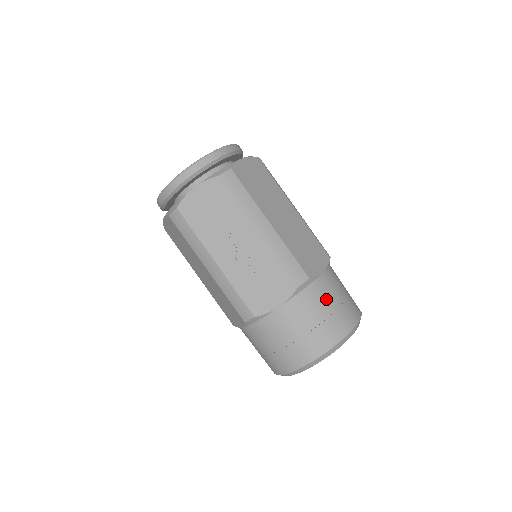
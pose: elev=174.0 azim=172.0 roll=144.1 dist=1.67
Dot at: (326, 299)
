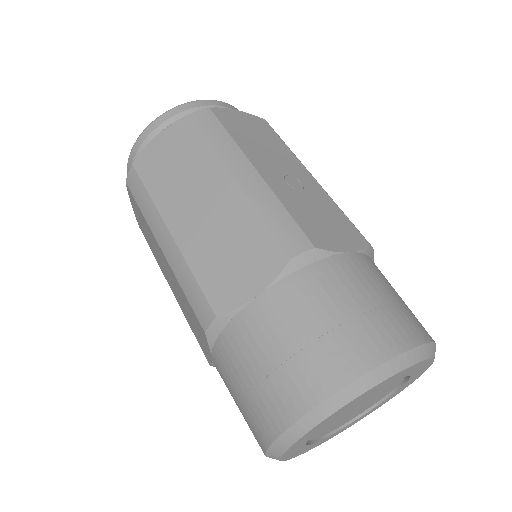
Dot at: occluded
